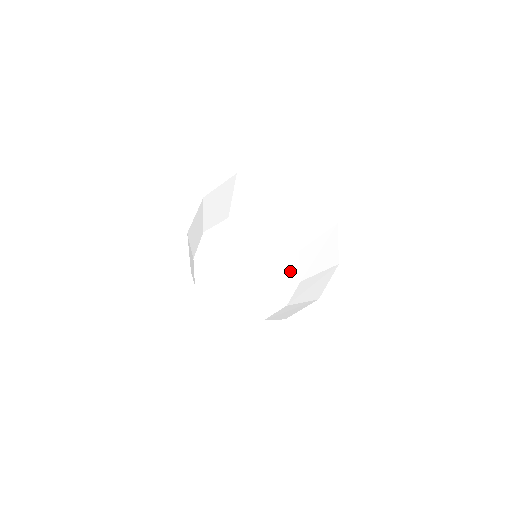
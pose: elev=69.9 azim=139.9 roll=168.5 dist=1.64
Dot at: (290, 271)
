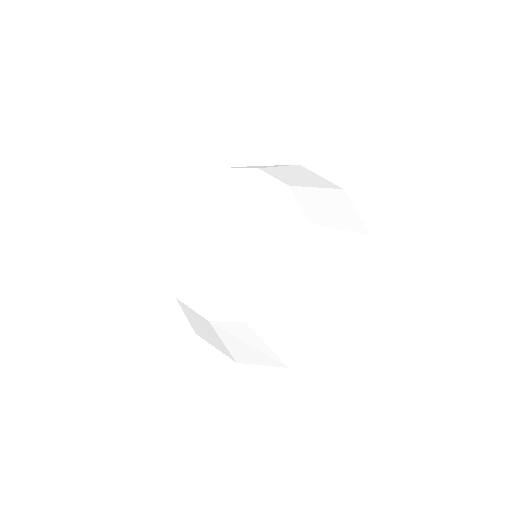
Dot at: (288, 212)
